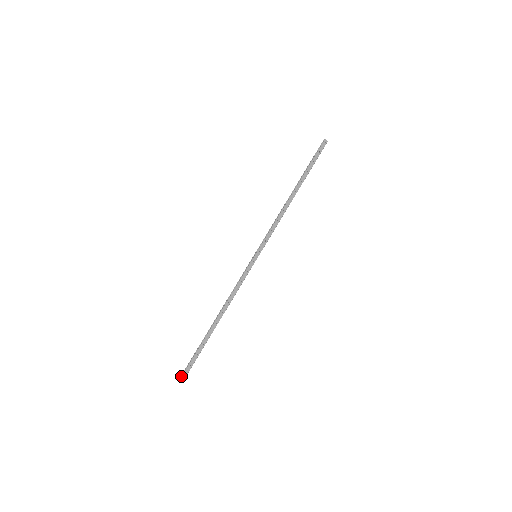
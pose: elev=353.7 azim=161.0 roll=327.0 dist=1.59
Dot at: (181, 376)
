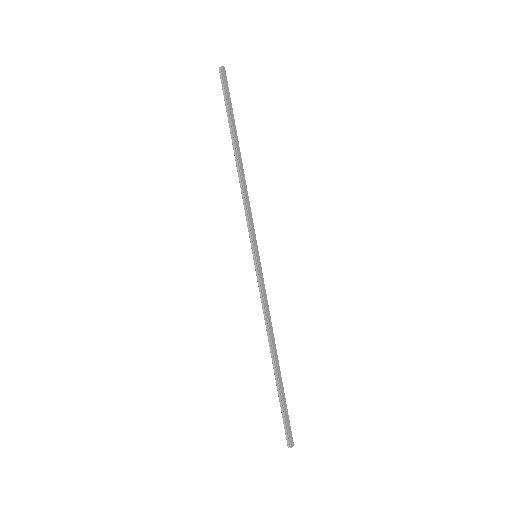
Dot at: (289, 446)
